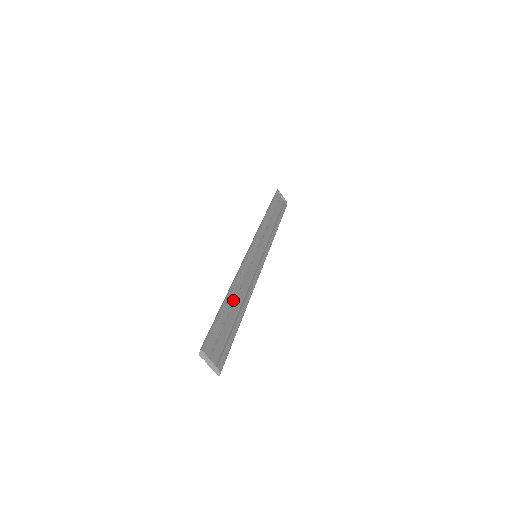
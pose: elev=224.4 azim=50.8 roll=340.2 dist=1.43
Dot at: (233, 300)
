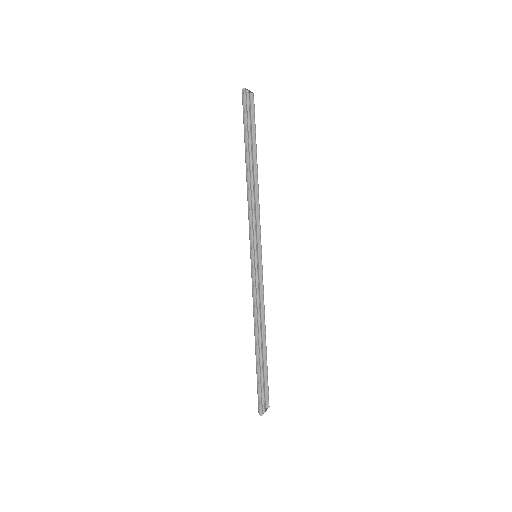
Dot at: (261, 344)
